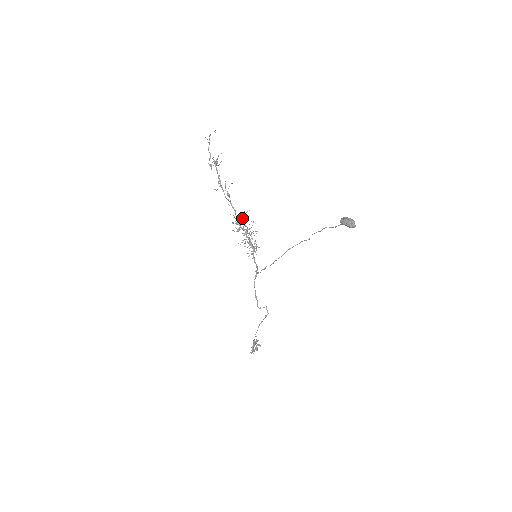
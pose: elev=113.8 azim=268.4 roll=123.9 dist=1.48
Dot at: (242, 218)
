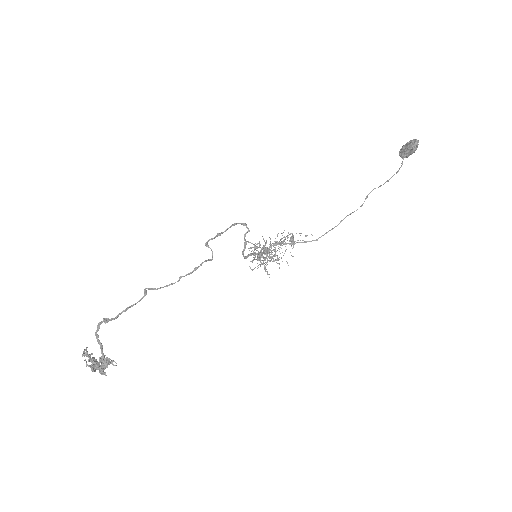
Dot at: (277, 242)
